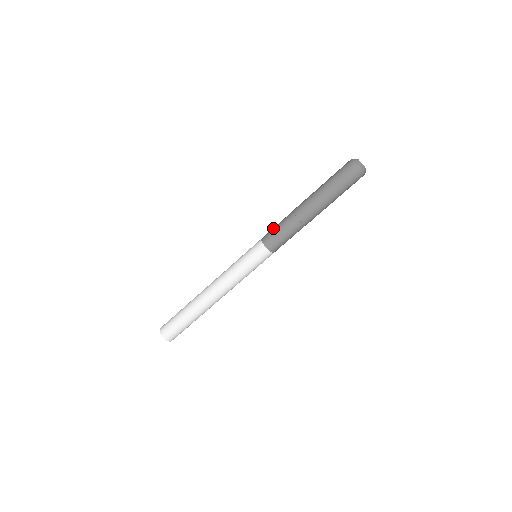
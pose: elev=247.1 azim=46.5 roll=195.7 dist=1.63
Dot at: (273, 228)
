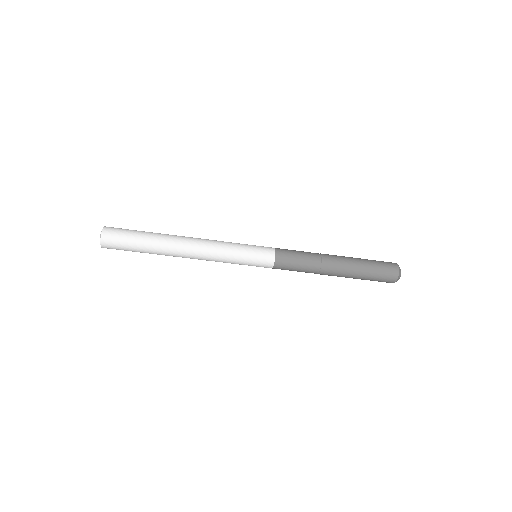
Dot at: (294, 252)
